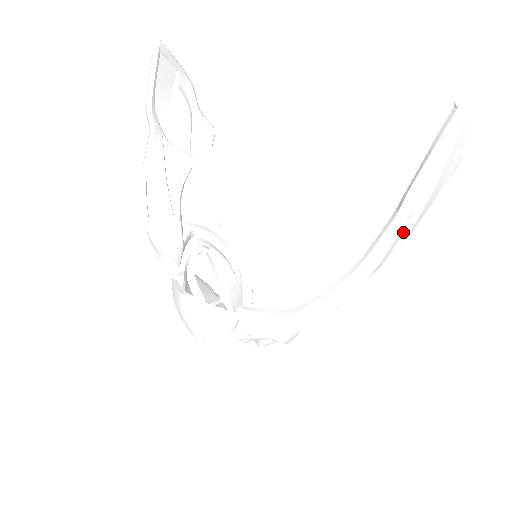
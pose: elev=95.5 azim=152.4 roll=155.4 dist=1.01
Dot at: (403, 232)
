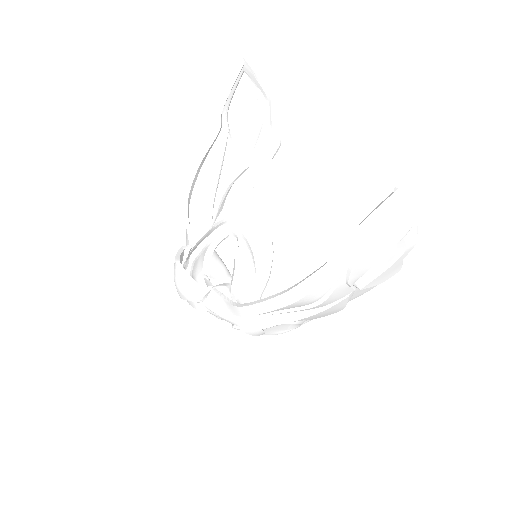
Dot at: (338, 279)
